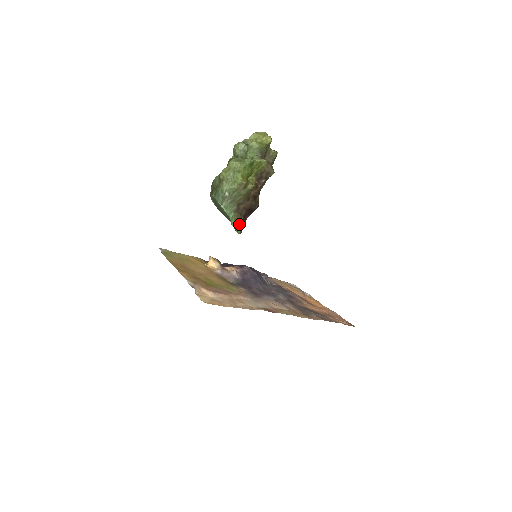
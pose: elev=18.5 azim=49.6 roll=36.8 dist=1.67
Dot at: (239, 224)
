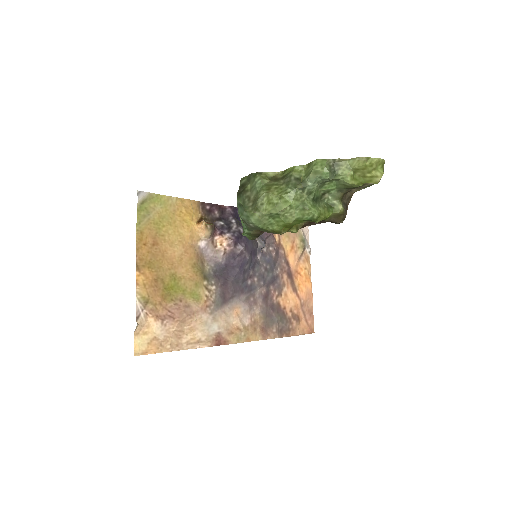
Dot at: (253, 237)
